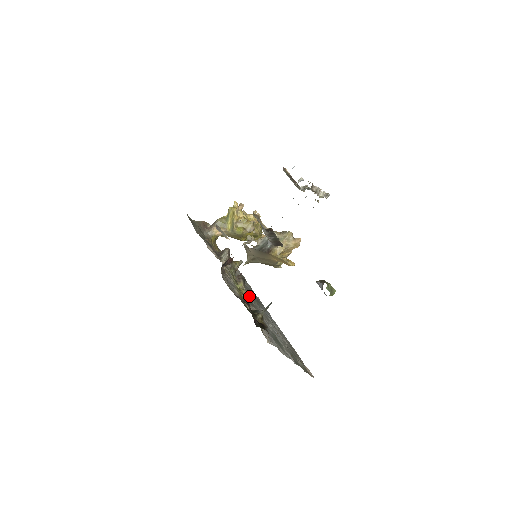
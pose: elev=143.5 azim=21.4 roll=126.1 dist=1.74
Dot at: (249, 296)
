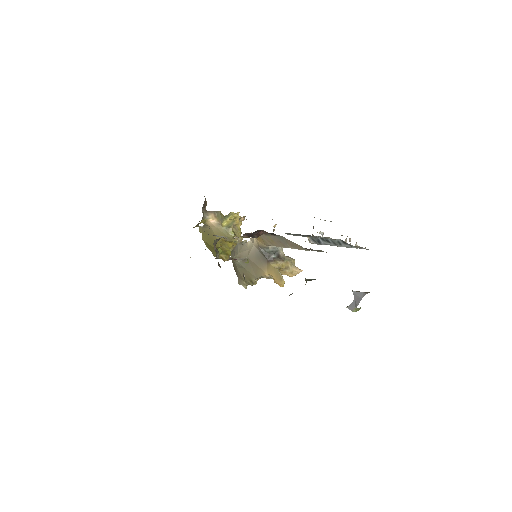
Dot at: (244, 277)
